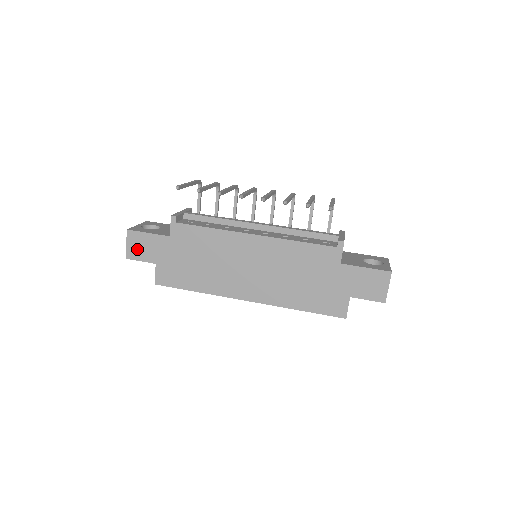
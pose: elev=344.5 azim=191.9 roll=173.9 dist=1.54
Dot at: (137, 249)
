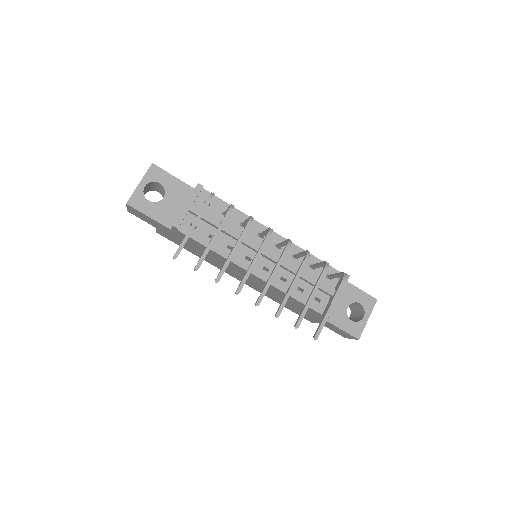
Dot at: (138, 215)
